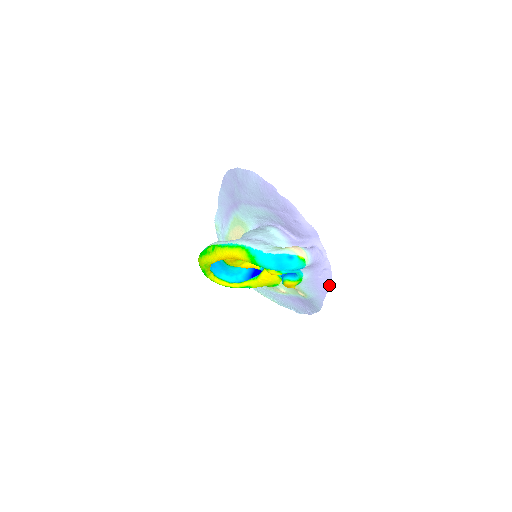
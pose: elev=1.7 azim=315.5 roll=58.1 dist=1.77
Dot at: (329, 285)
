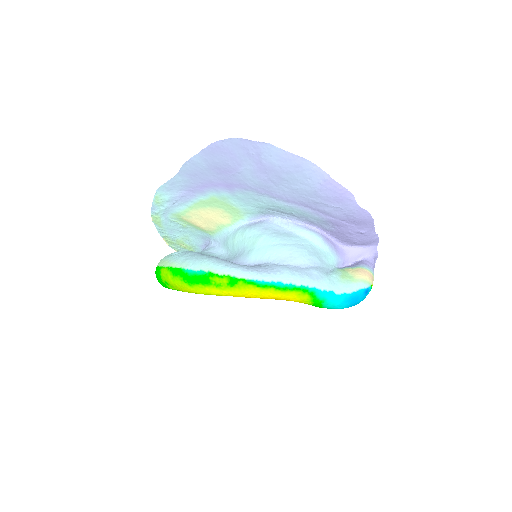
Dot at: occluded
